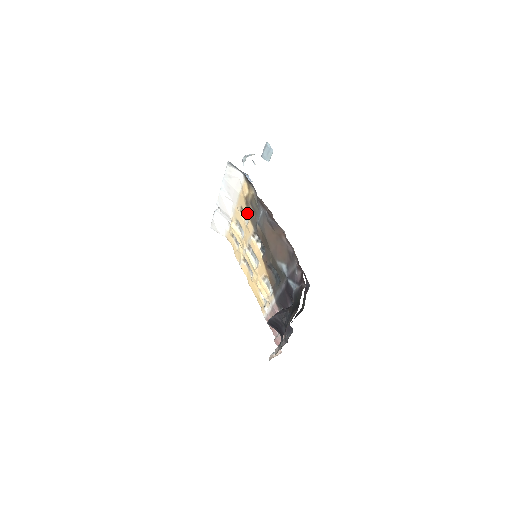
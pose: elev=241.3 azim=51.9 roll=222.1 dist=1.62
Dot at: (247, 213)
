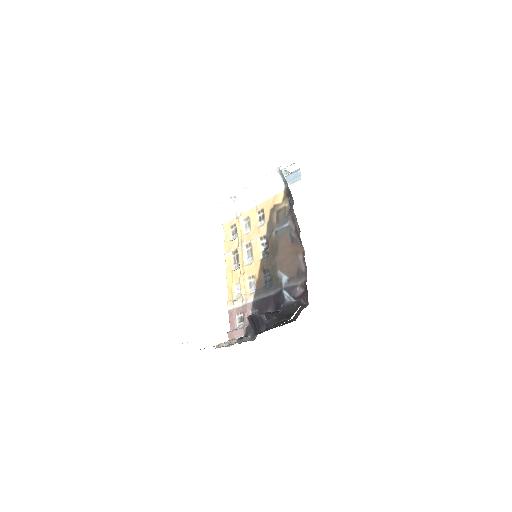
Dot at: (267, 217)
